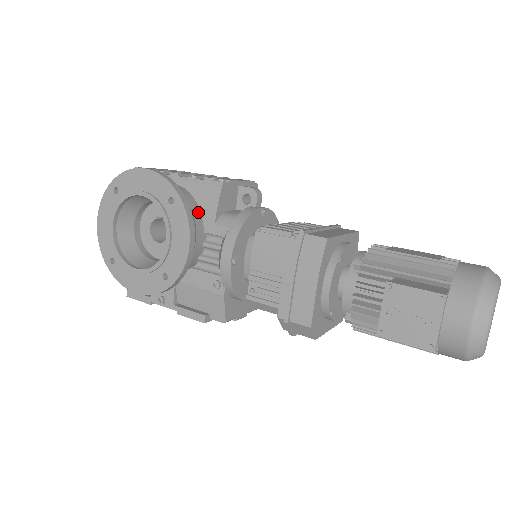
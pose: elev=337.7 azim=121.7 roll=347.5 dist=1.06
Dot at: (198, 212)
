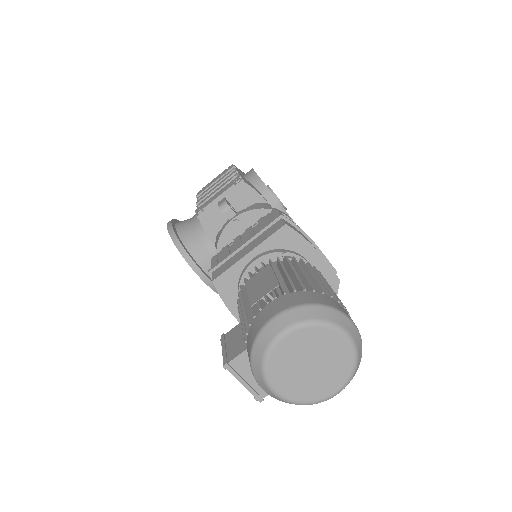
Dot at: (208, 237)
